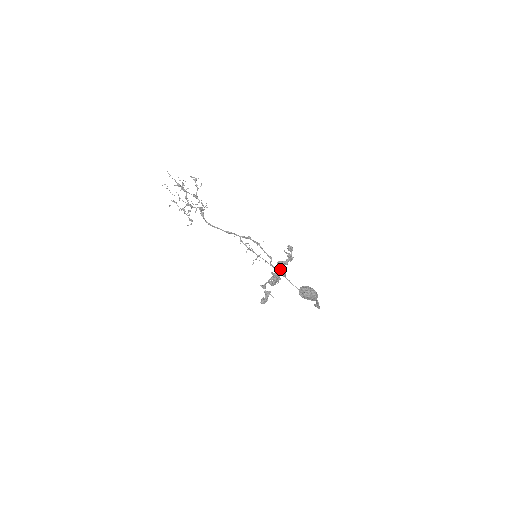
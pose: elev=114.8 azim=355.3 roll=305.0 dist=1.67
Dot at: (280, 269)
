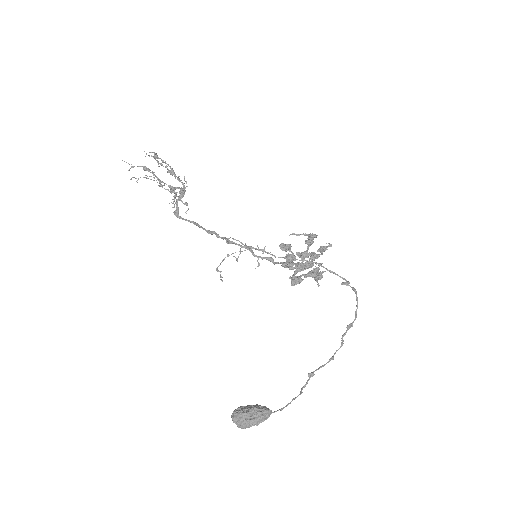
Dot at: (305, 253)
